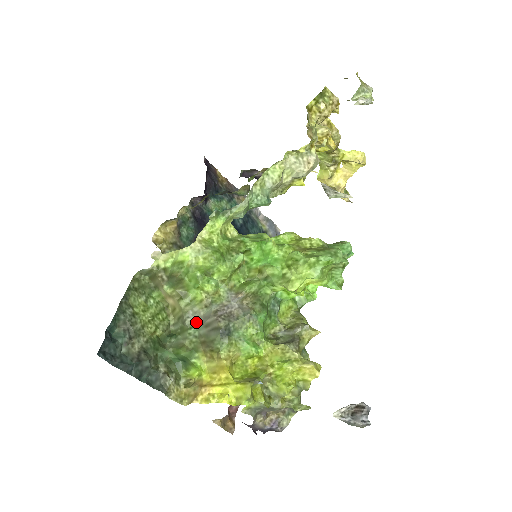
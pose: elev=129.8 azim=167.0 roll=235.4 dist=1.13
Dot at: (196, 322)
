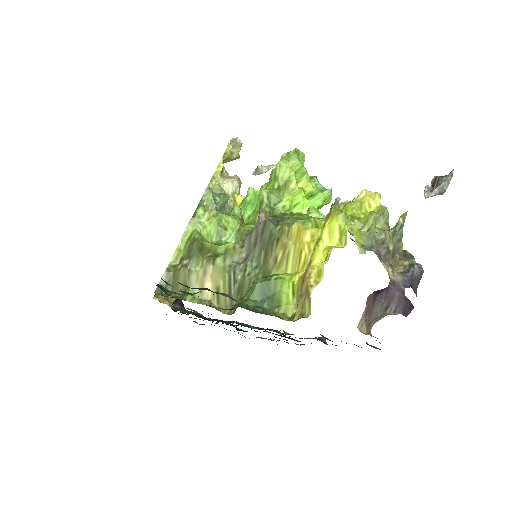
Dot at: (245, 261)
